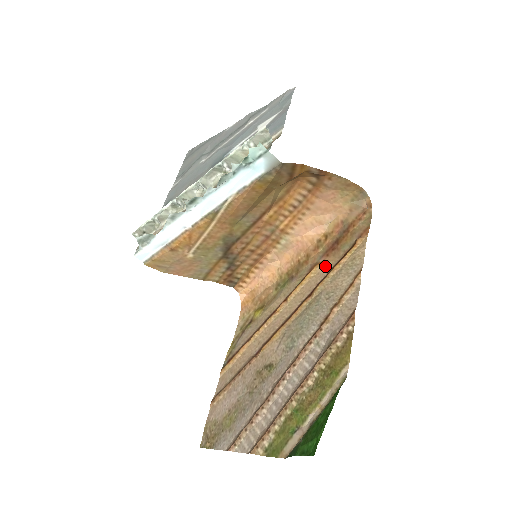
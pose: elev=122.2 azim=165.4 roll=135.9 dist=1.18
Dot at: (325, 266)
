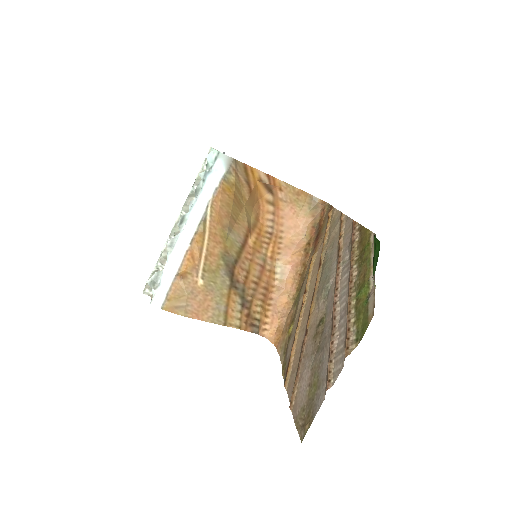
Dot at: (319, 248)
